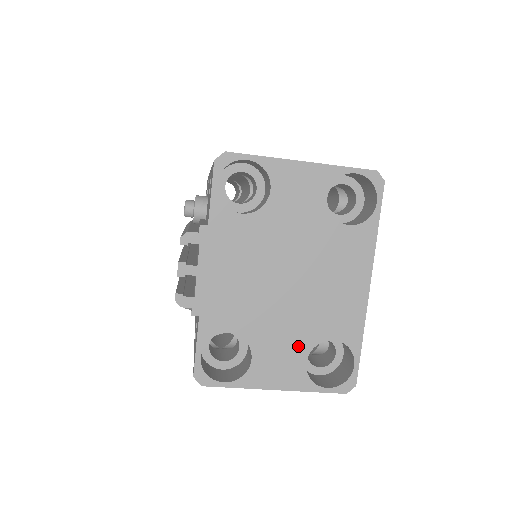
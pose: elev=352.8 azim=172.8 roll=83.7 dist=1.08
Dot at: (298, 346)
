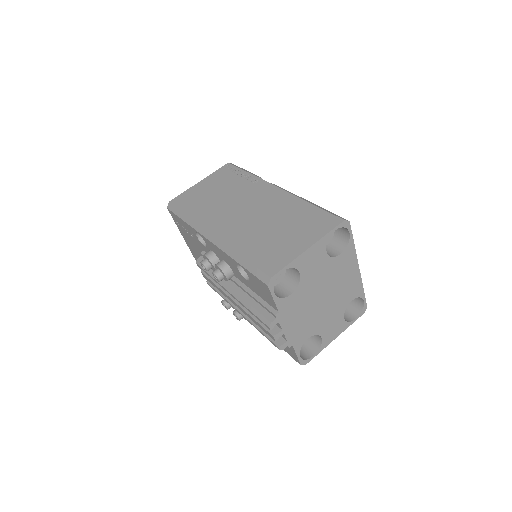
Dot at: (338, 316)
